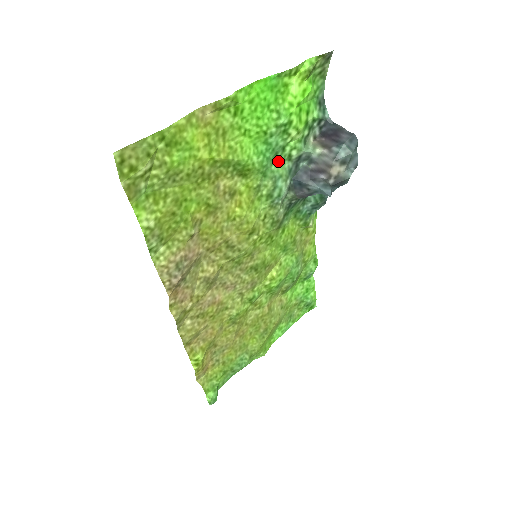
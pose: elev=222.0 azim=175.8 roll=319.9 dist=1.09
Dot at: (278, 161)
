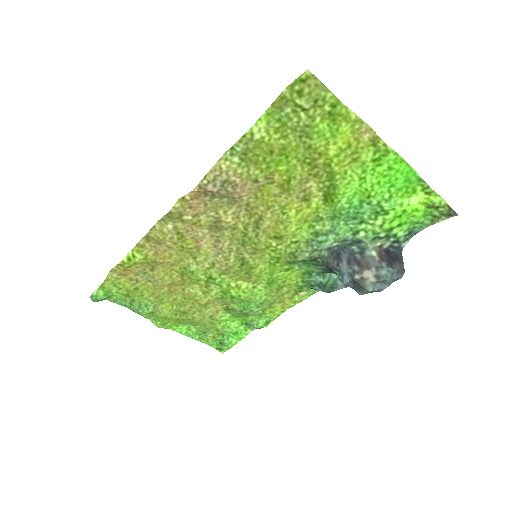
Dot at: (349, 224)
